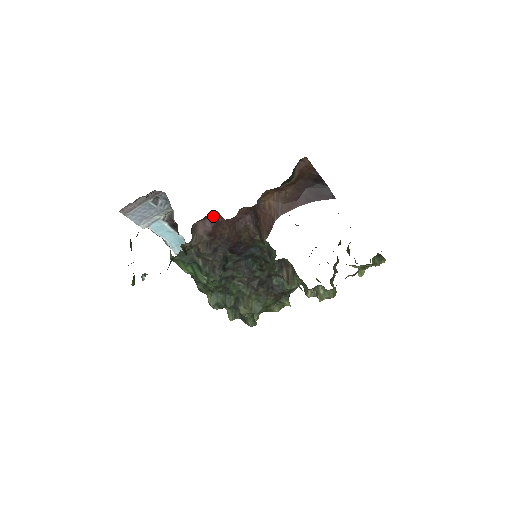
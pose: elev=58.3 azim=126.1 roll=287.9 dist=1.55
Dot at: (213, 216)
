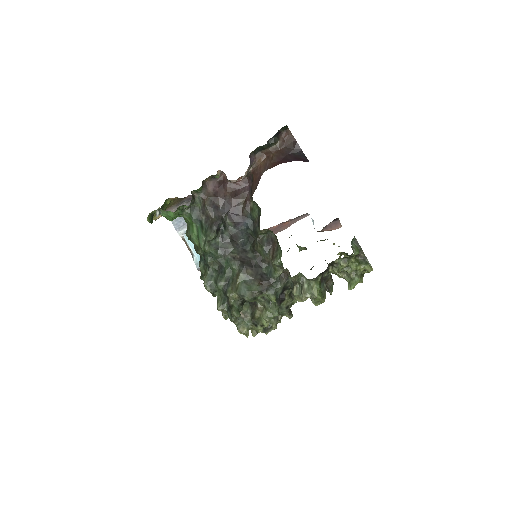
Dot at: (222, 180)
